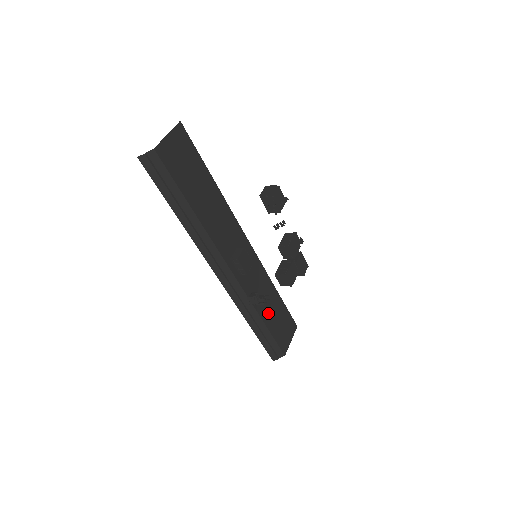
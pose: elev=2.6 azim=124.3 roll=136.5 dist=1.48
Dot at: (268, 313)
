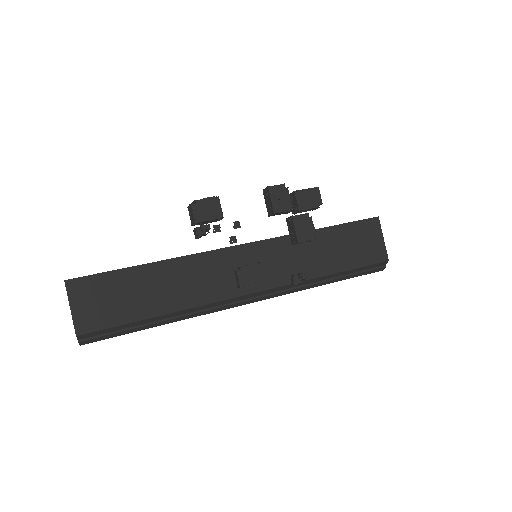
Dot at: (329, 260)
